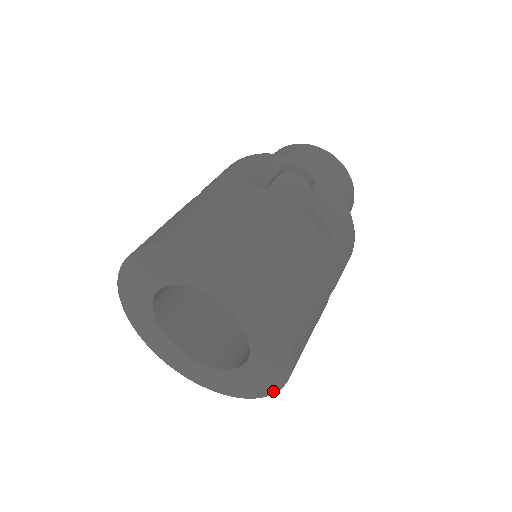
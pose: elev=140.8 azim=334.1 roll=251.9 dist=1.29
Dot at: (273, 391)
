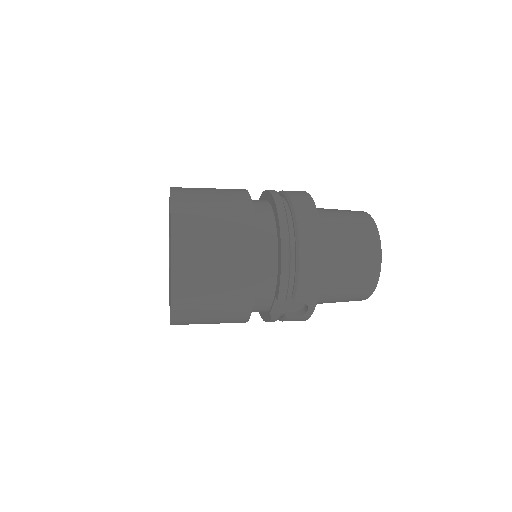
Dot at: (171, 225)
